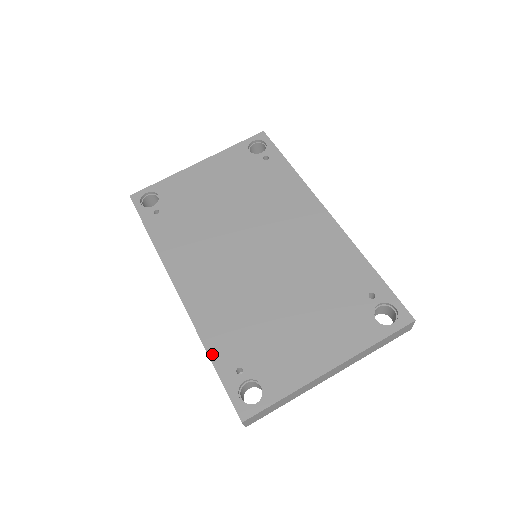
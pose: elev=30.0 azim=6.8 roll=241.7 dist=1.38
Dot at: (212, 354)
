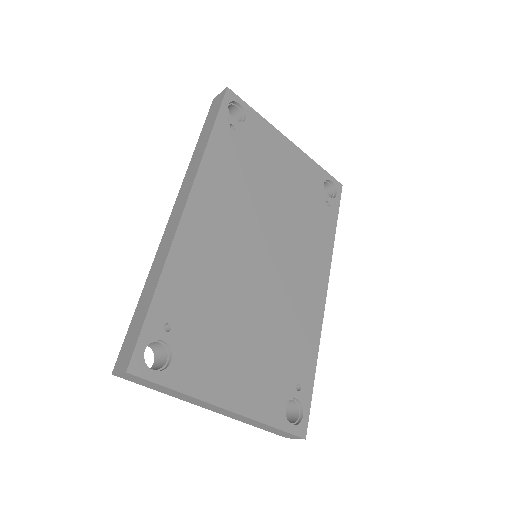
Dot at: (161, 286)
